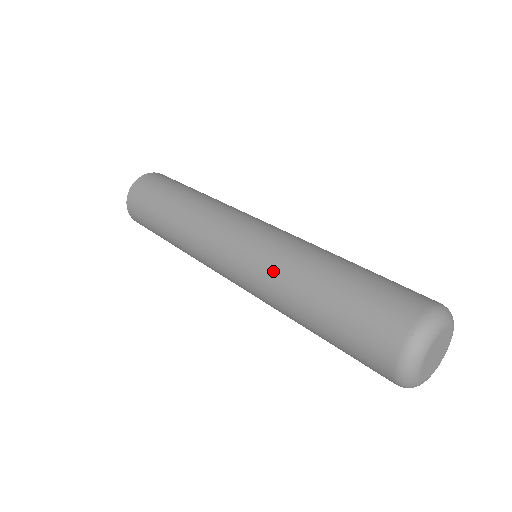
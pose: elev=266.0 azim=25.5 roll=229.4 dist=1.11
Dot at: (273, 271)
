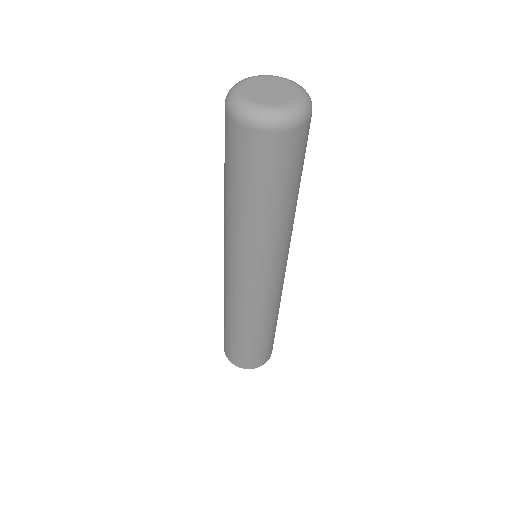
Dot at: (224, 222)
